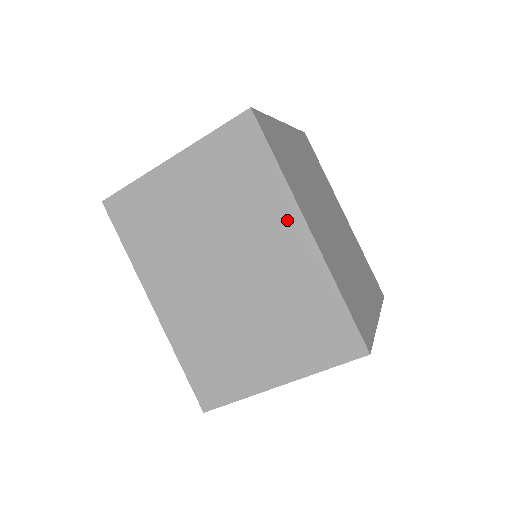
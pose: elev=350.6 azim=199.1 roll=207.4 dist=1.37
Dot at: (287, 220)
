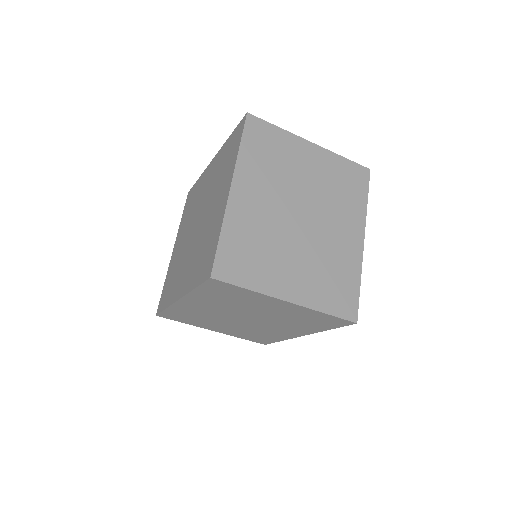
Dot at: (301, 332)
